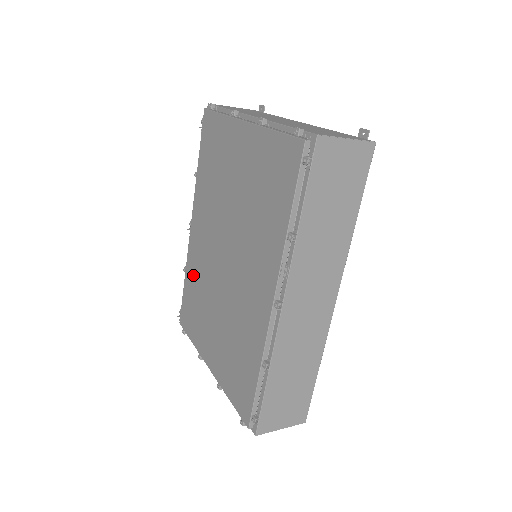
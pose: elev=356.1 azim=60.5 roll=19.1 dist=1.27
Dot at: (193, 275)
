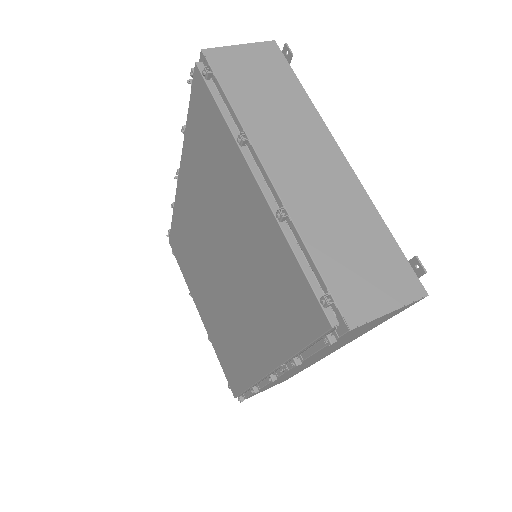
Dot at: (182, 228)
